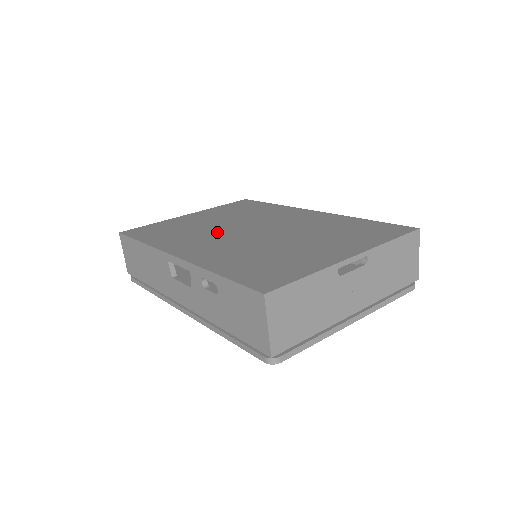
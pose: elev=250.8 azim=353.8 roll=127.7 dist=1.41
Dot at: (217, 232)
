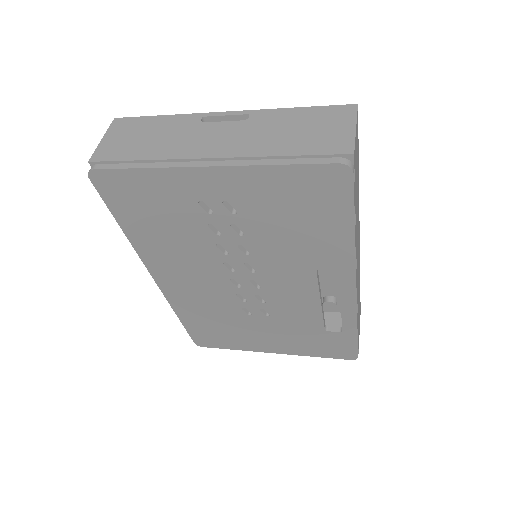
Dot at: occluded
